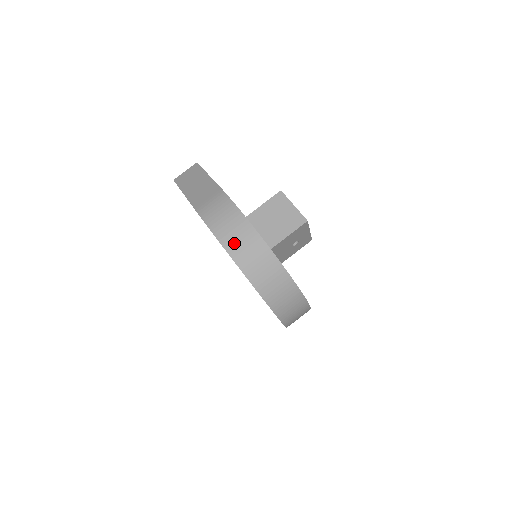
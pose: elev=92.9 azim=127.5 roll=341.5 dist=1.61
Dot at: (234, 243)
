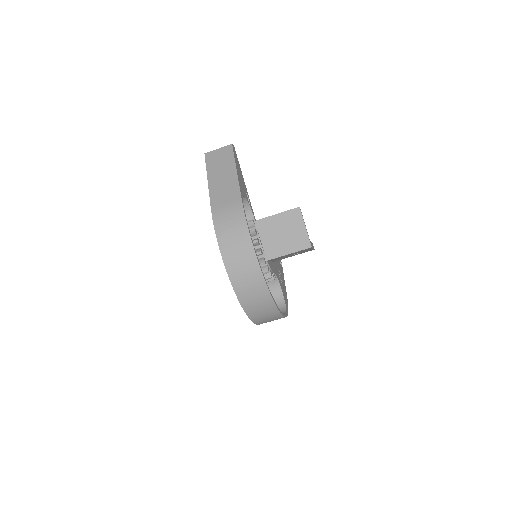
Dot at: (234, 261)
